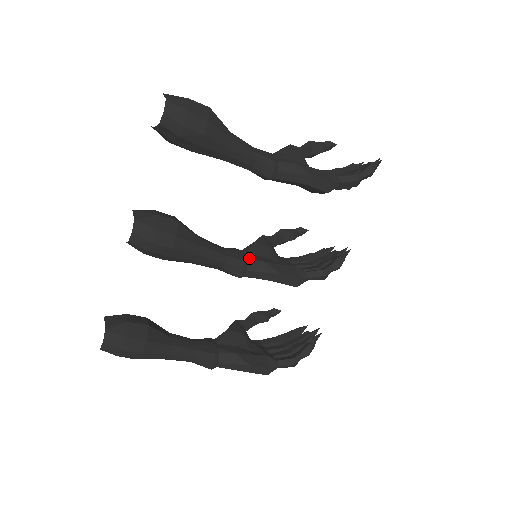
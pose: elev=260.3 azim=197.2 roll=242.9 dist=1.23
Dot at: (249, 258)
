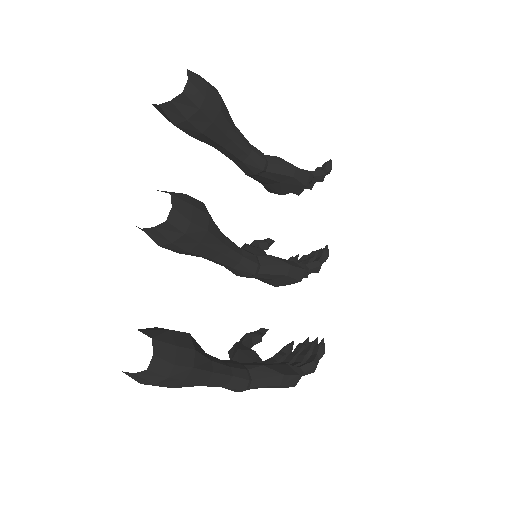
Dot at: (256, 254)
